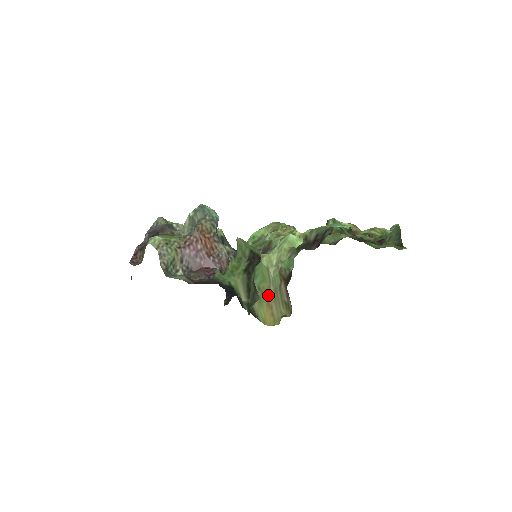
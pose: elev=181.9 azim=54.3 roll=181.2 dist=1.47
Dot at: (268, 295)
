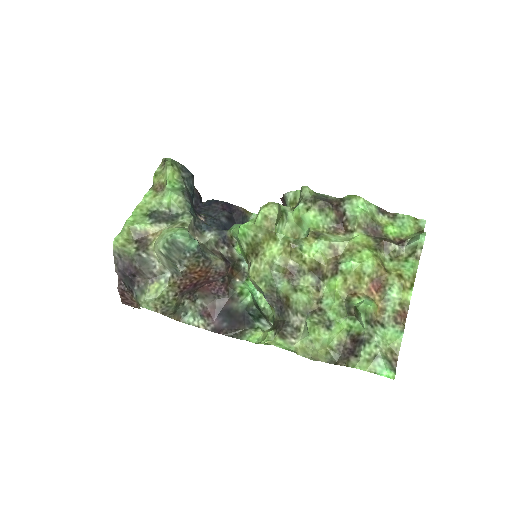
Dot at: occluded
